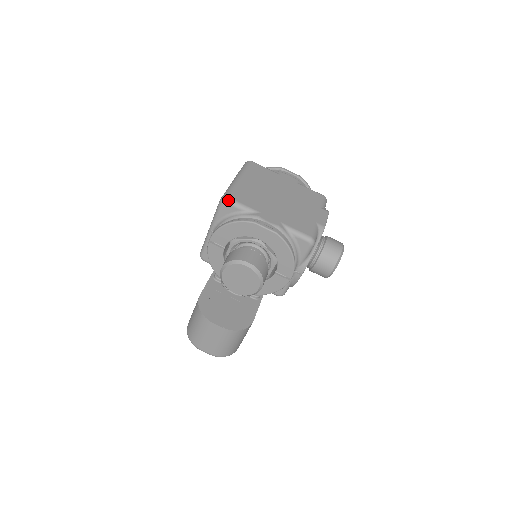
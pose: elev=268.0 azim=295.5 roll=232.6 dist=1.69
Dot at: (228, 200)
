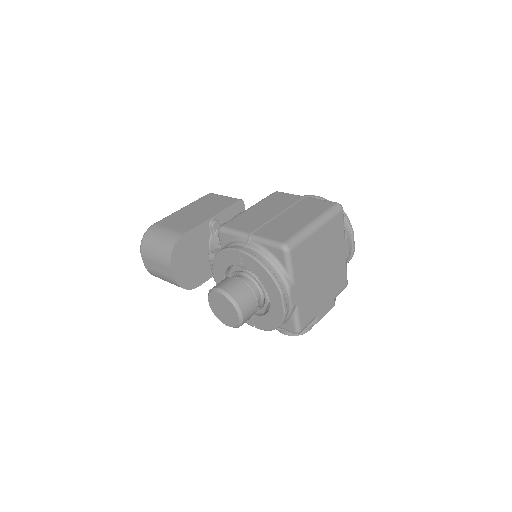
Dot at: (288, 253)
